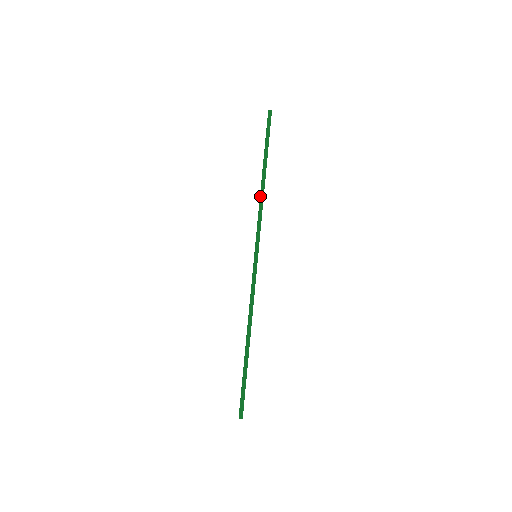
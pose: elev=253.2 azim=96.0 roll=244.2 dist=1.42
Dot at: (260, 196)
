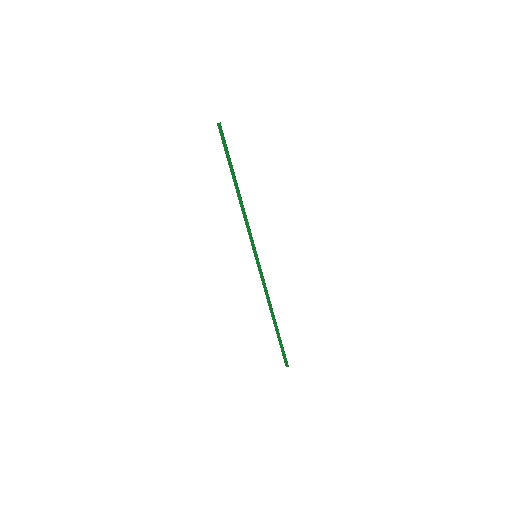
Dot at: occluded
